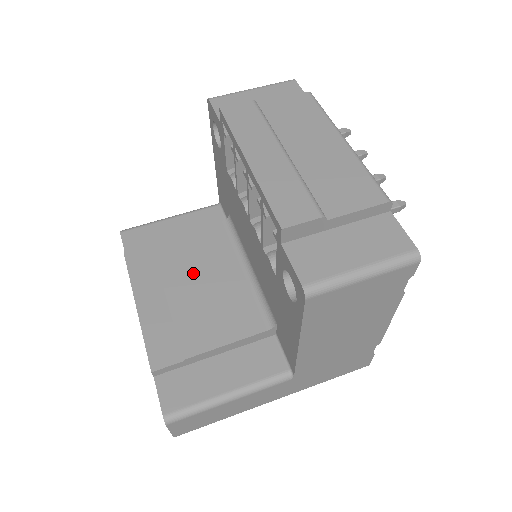
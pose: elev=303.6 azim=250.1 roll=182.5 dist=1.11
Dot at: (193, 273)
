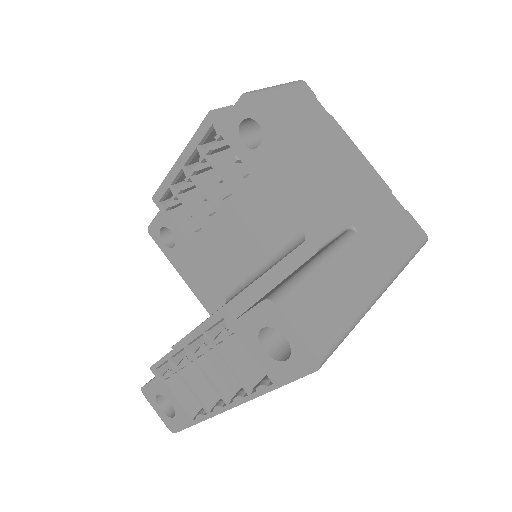
Dot at: occluded
